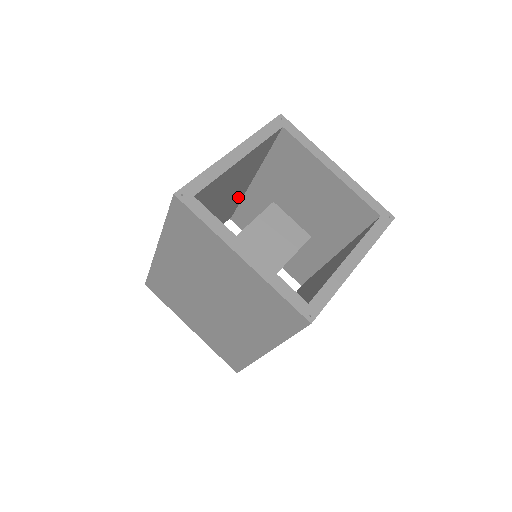
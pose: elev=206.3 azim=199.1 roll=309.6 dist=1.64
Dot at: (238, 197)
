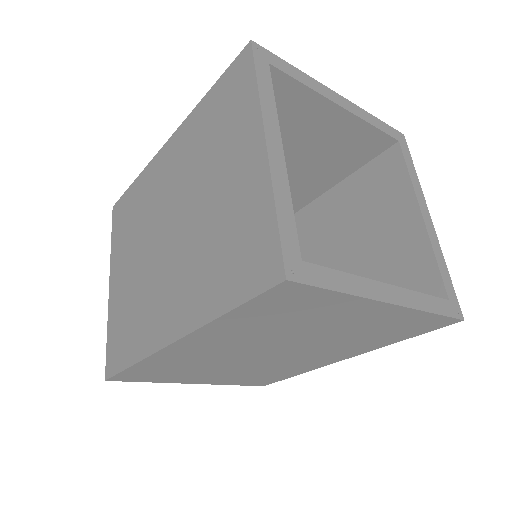
Dot at: occluded
